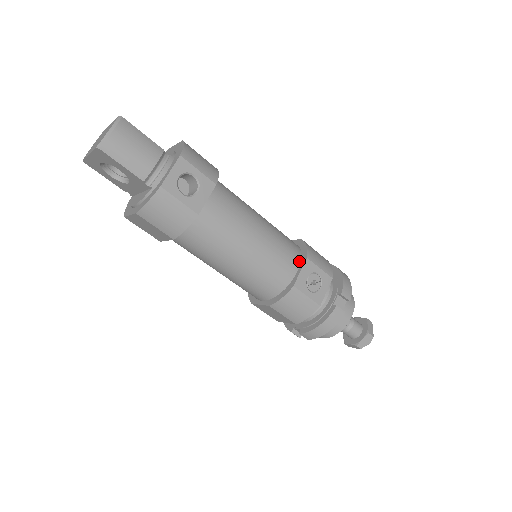
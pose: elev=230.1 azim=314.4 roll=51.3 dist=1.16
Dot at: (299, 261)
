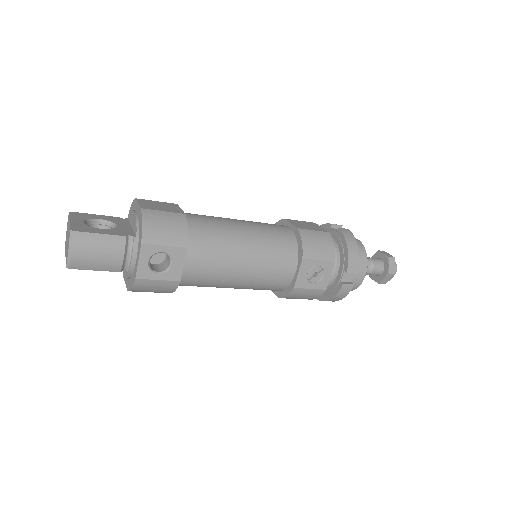
Dot at: (296, 261)
